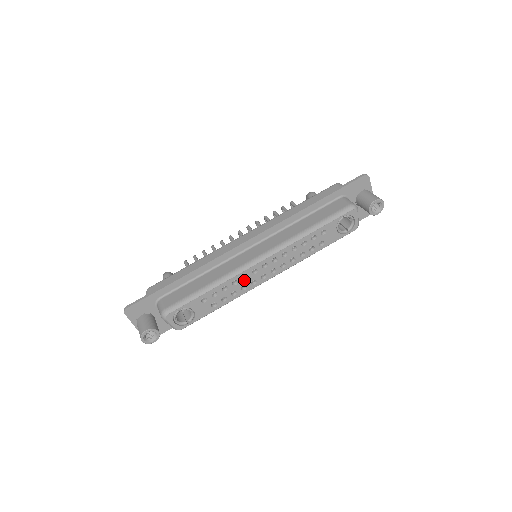
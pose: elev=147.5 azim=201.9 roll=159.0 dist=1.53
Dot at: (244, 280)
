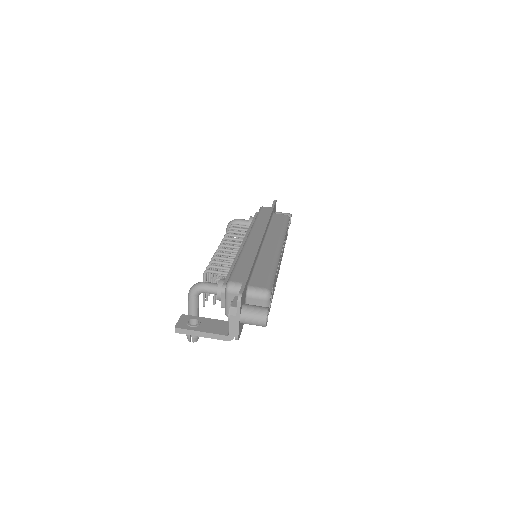
Dot at: occluded
